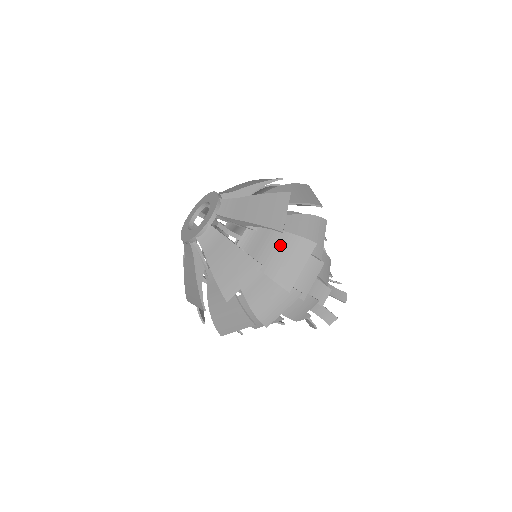
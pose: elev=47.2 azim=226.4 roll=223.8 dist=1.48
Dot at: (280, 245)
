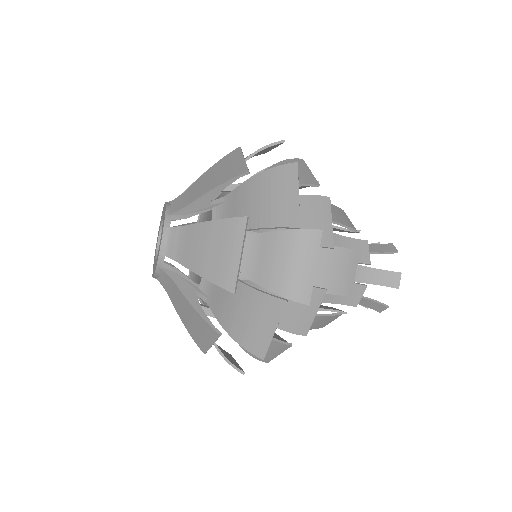
Dot at: (240, 302)
